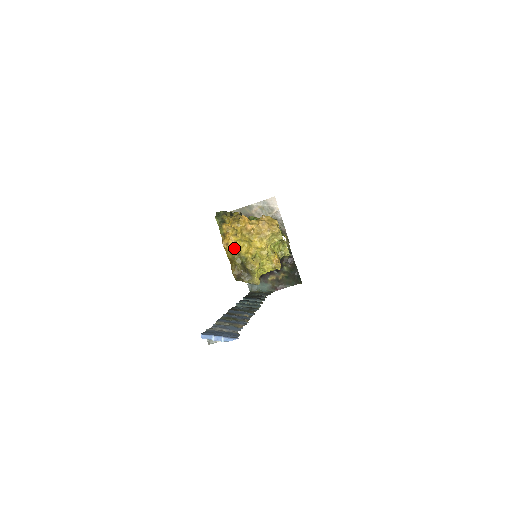
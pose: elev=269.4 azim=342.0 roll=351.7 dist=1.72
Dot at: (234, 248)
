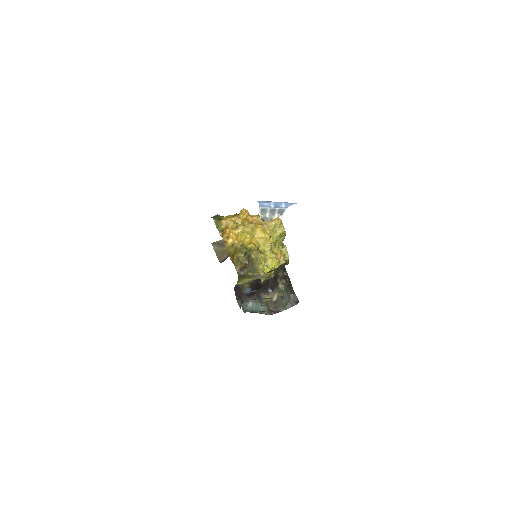
Dot at: (236, 240)
